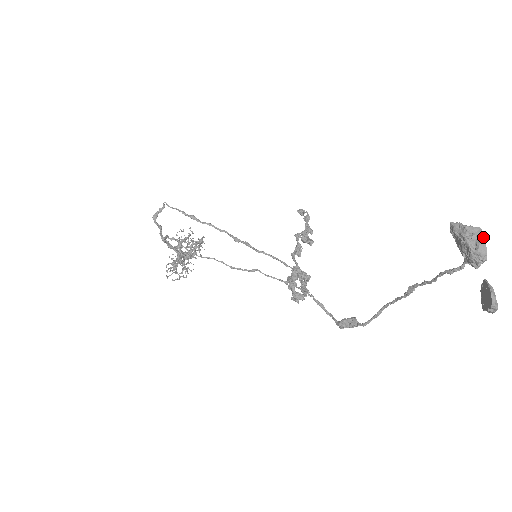
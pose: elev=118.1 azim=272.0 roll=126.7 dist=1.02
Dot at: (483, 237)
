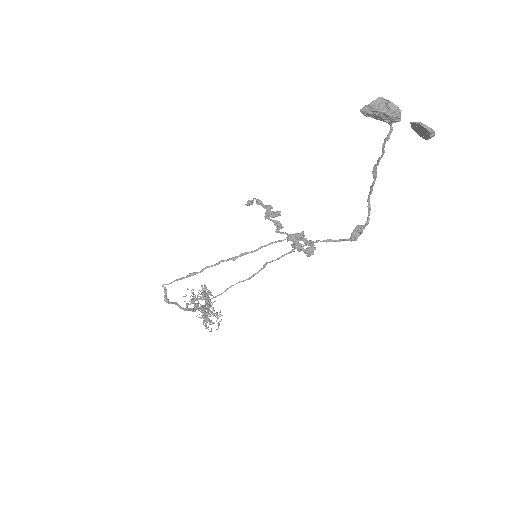
Dot at: (386, 100)
